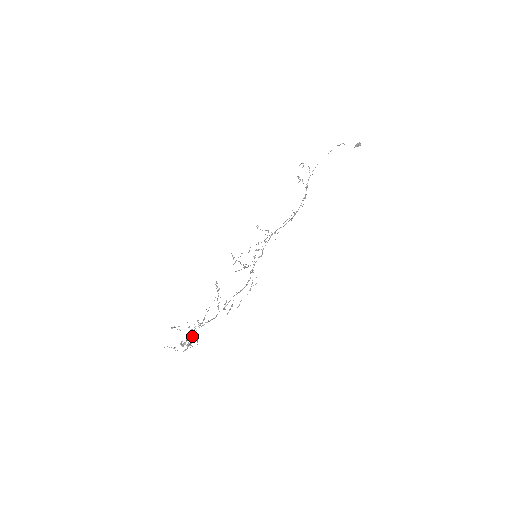
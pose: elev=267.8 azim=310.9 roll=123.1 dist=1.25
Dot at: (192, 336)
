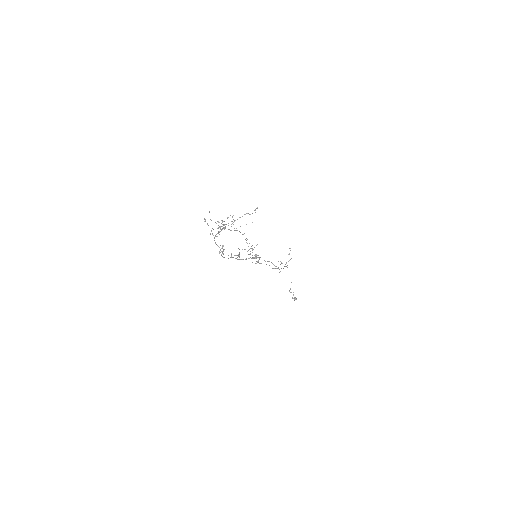
Dot at: occluded
